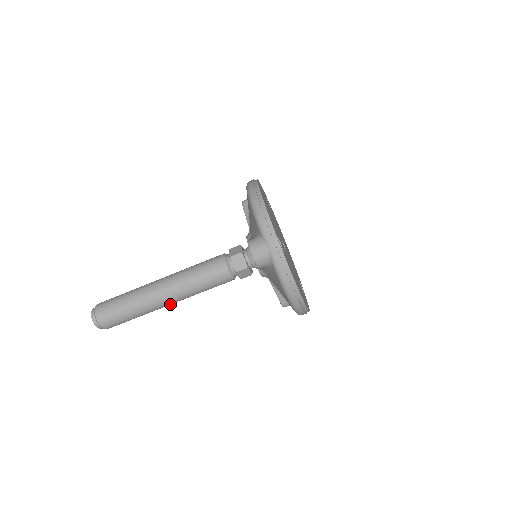
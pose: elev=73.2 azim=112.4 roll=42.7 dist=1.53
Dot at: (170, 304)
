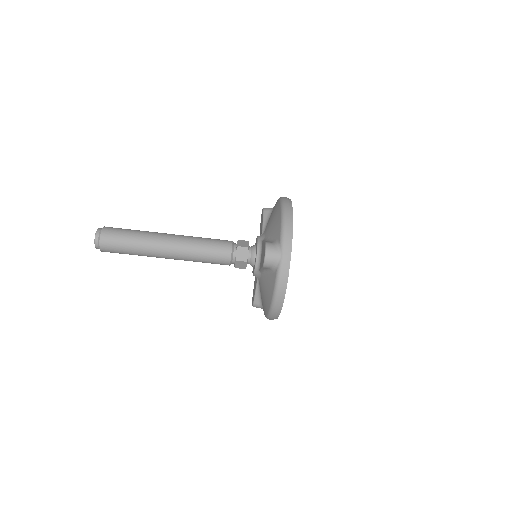
Dot at: (167, 258)
